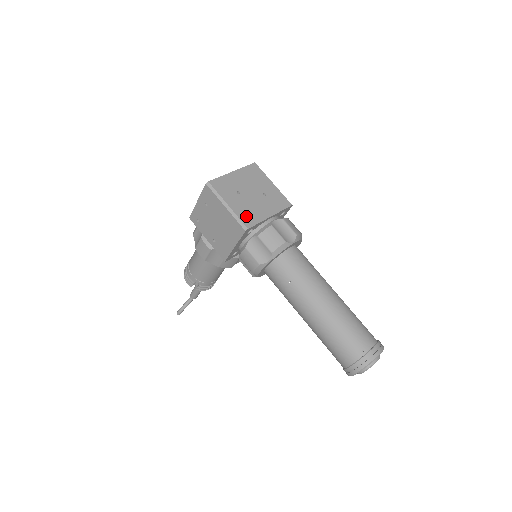
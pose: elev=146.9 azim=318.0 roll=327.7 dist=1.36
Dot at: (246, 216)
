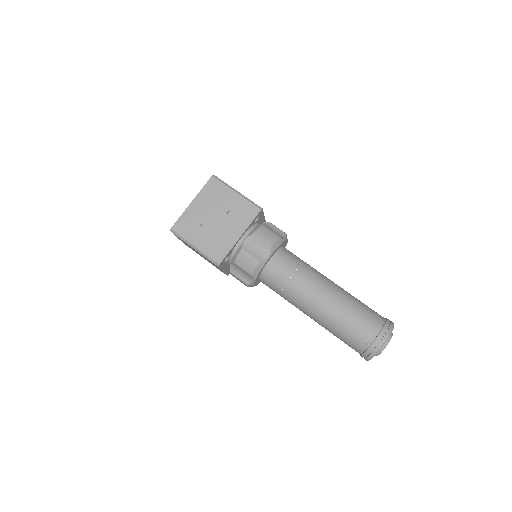
Dot at: (215, 250)
